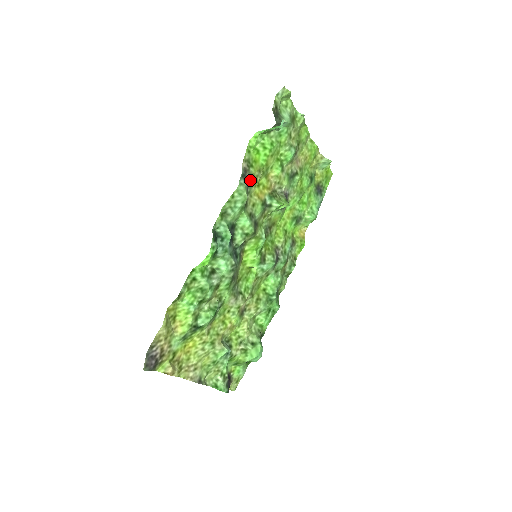
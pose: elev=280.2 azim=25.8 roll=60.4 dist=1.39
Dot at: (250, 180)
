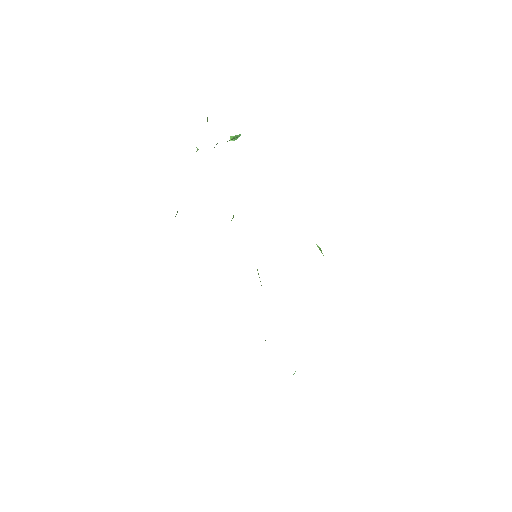
Dot at: occluded
